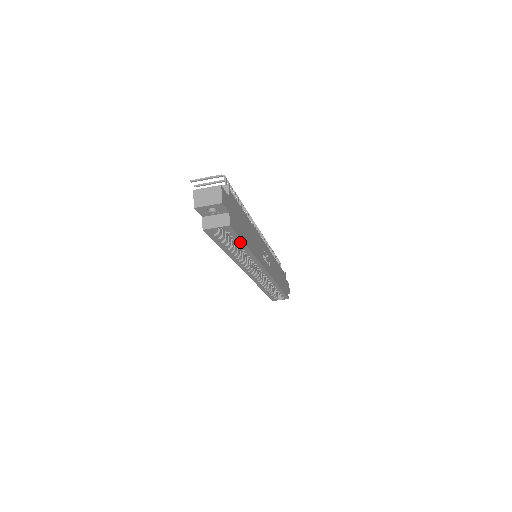
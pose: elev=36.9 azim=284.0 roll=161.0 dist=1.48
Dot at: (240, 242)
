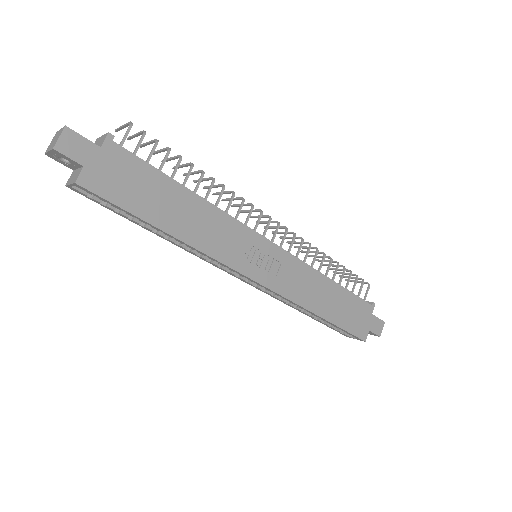
Dot at: (135, 216)
